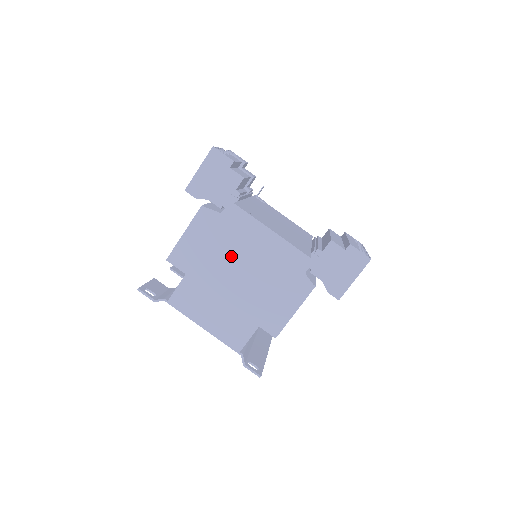
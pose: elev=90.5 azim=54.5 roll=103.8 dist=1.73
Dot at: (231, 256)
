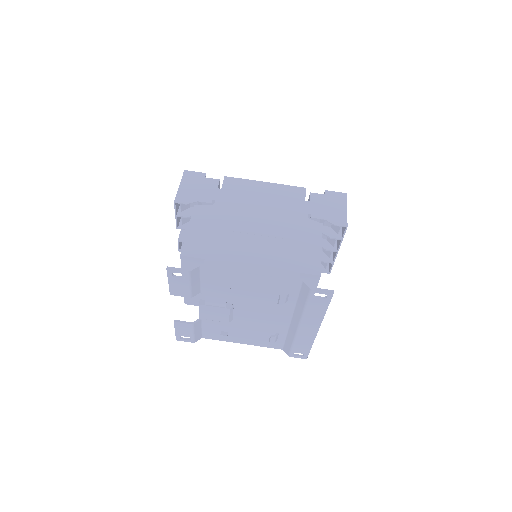
Dot at: (243, 209)
